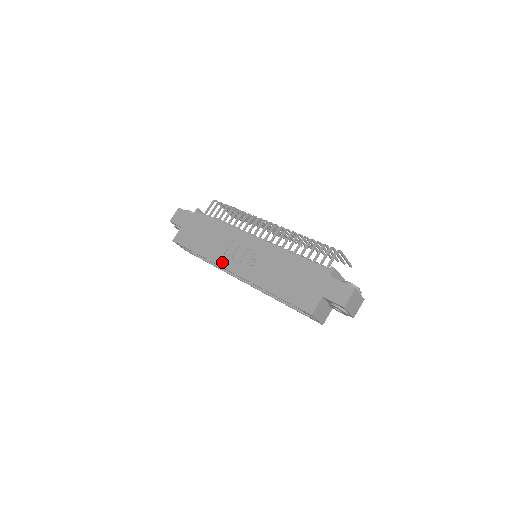
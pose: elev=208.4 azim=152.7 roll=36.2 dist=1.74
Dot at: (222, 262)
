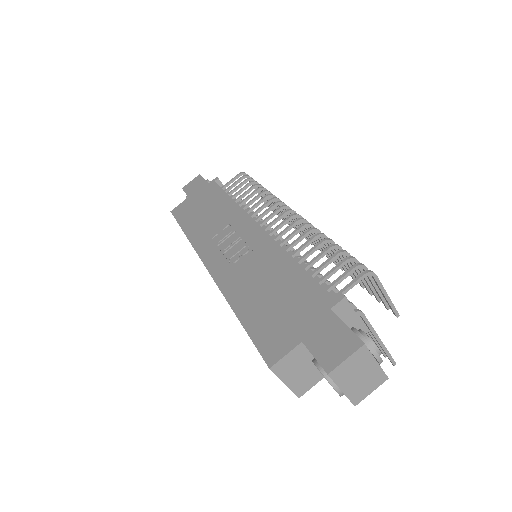
Dot at: (202, 249)
